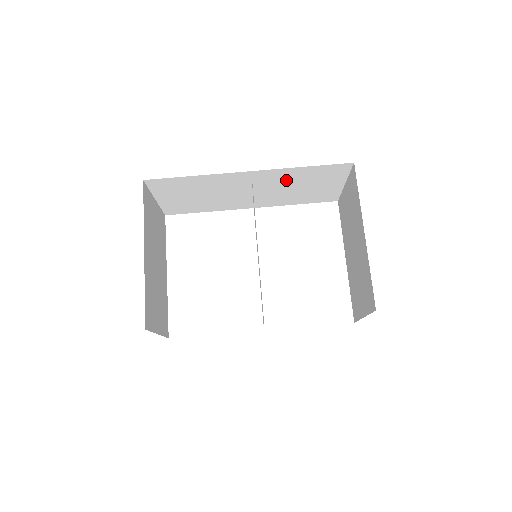
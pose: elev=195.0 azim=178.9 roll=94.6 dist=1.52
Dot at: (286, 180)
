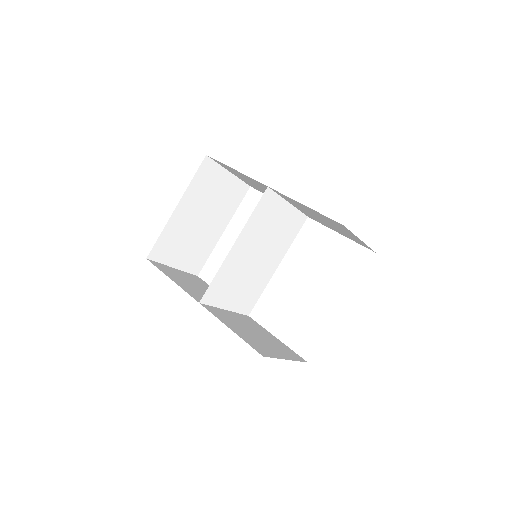
Dot at: occluded
